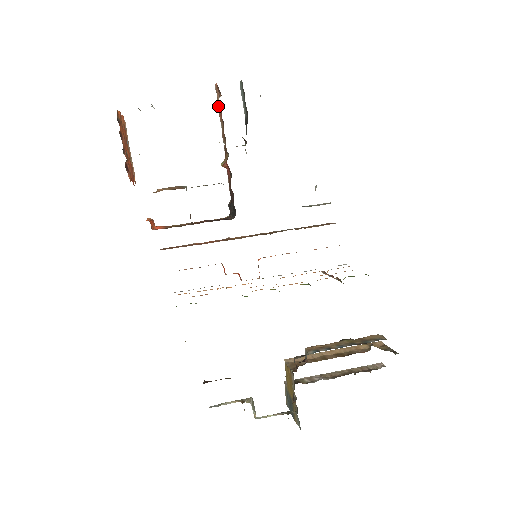
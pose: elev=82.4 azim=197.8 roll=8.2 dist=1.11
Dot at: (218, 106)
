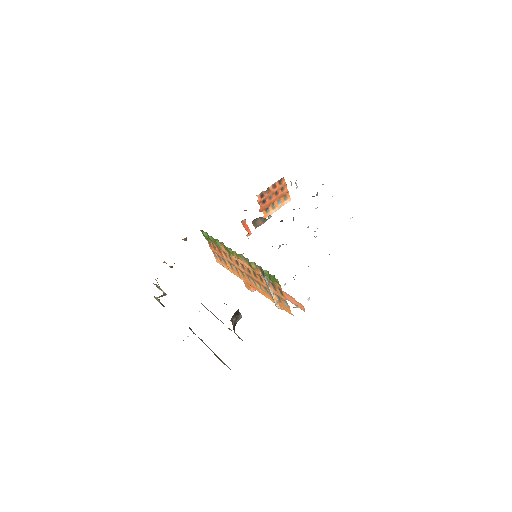
Dot at: occluded
